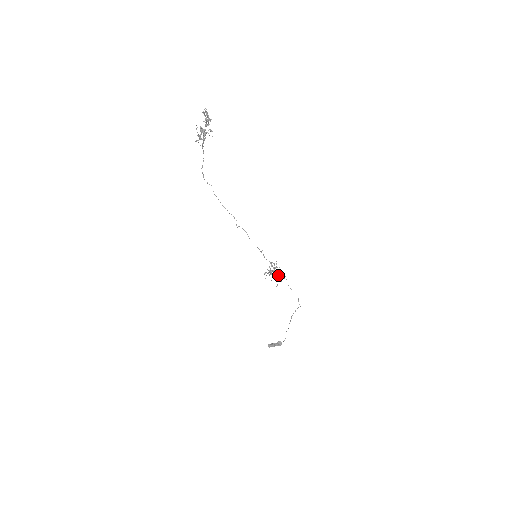
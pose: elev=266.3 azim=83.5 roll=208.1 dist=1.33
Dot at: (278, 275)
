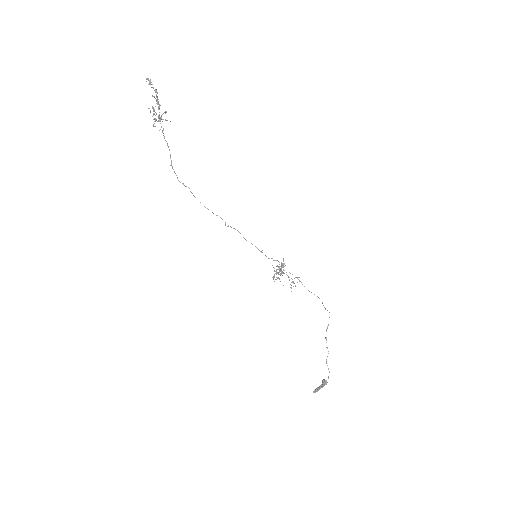
Dot at: (289, 277)
